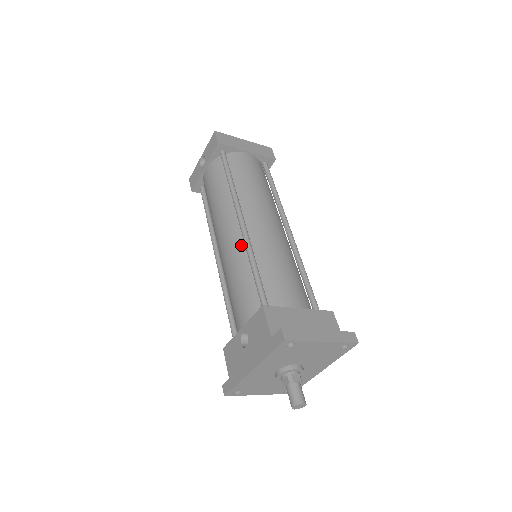
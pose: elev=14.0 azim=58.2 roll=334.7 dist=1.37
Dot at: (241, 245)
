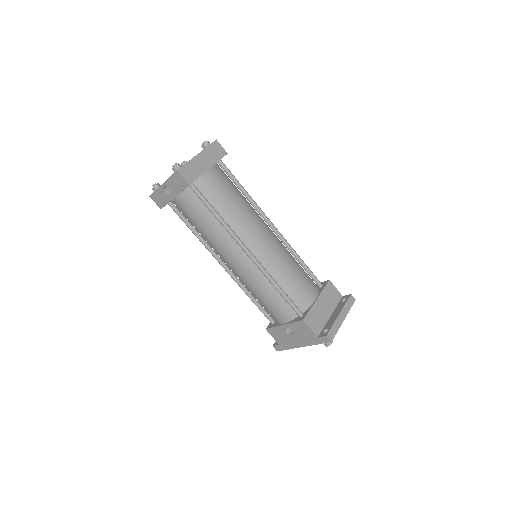
Dot at: (256, 271)
